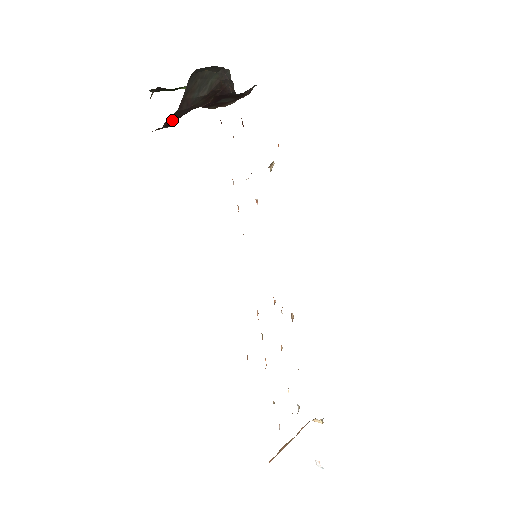
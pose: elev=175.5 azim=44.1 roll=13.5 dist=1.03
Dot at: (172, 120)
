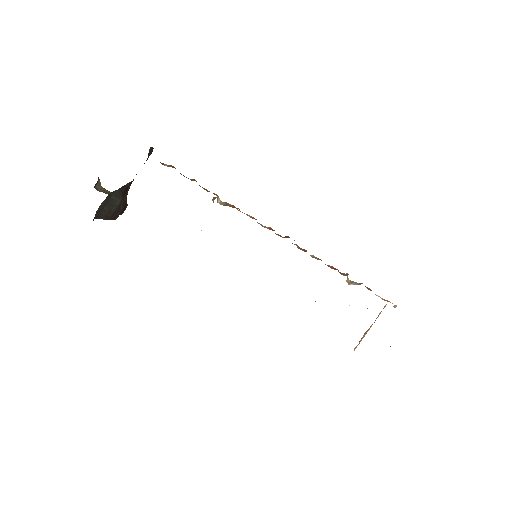
Dot at: (122, 211)
